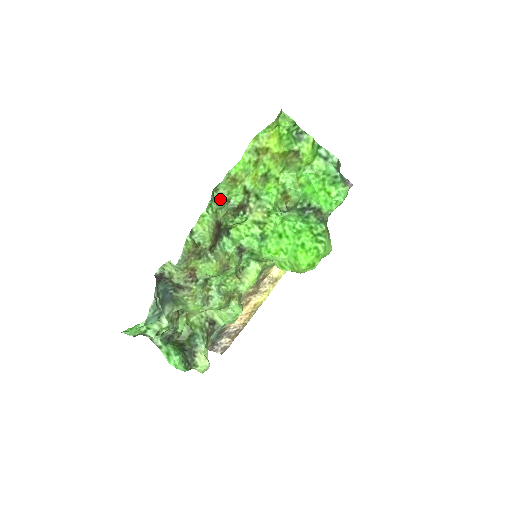
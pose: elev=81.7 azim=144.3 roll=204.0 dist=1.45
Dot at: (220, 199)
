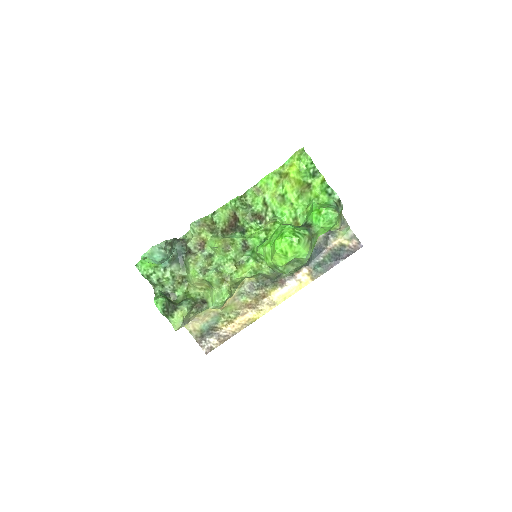
Dot at: (245, 203)
